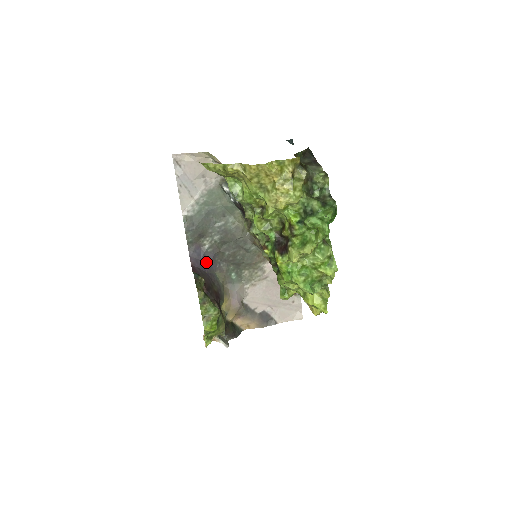
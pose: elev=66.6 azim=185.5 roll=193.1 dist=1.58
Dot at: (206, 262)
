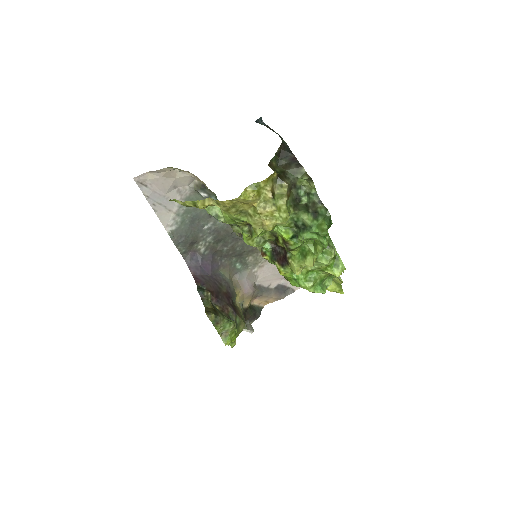
Dot at: (206, 265)
